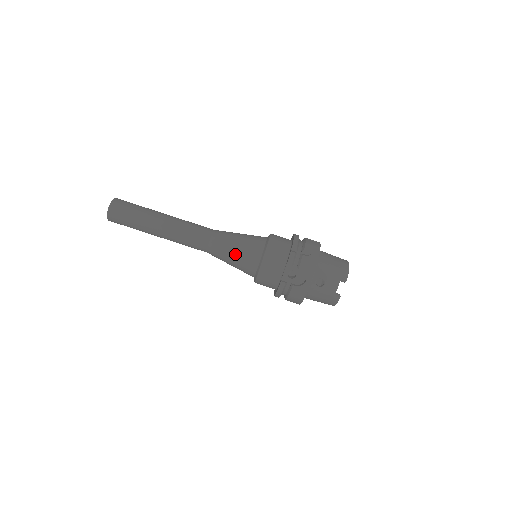
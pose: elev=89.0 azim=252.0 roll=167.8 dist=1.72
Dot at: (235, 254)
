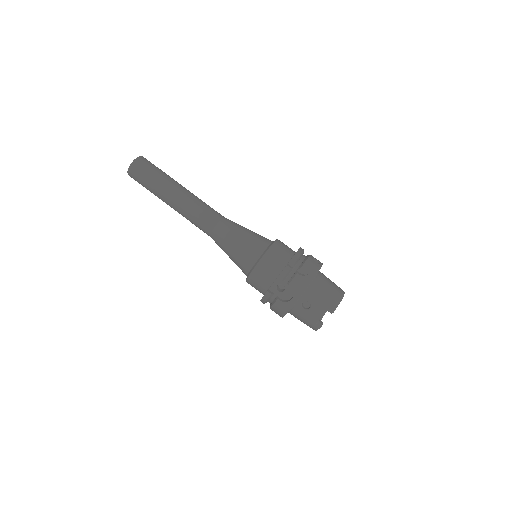
Dot at: (234, 248)
